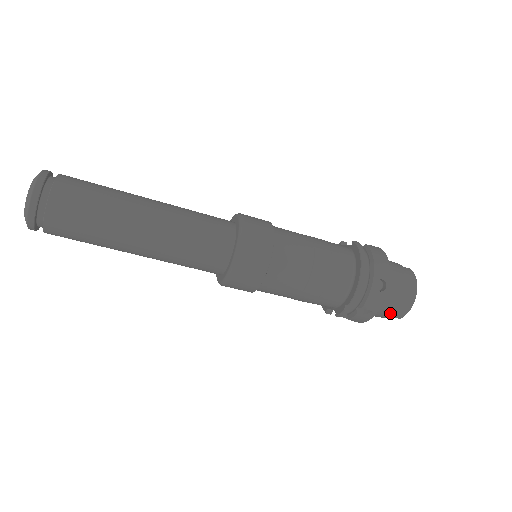
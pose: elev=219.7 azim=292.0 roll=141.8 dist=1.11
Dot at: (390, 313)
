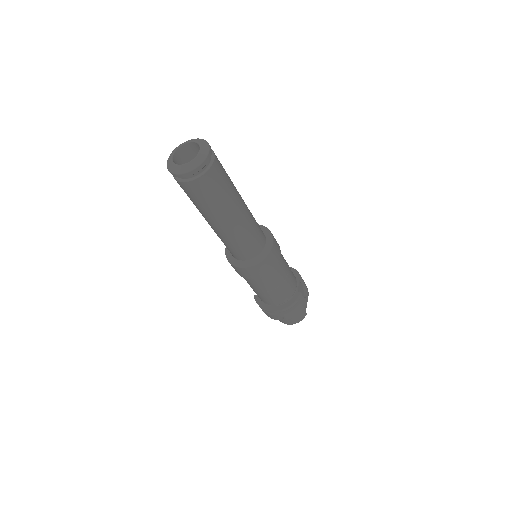
Dot at: occluded
